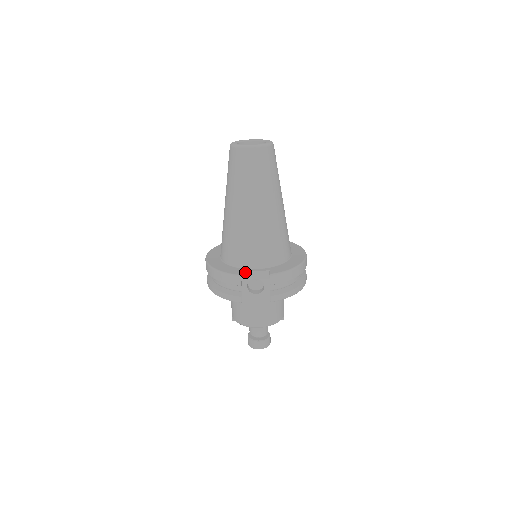
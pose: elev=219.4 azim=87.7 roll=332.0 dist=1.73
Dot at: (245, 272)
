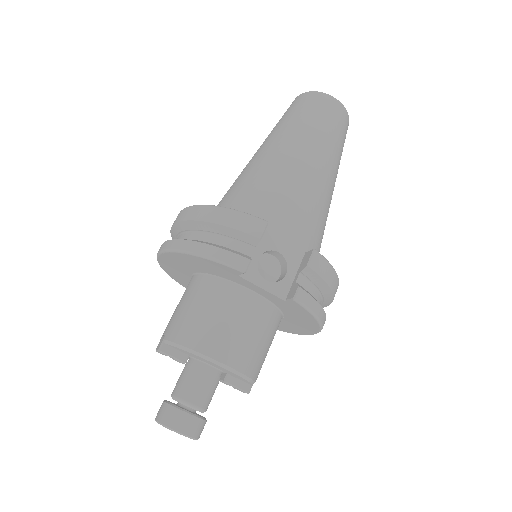
Dot at: (268, 232)
